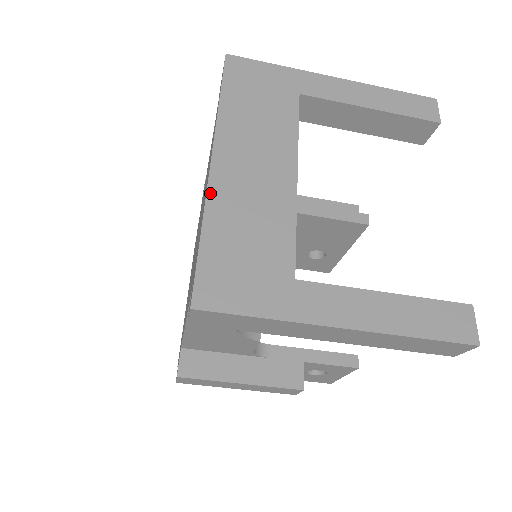
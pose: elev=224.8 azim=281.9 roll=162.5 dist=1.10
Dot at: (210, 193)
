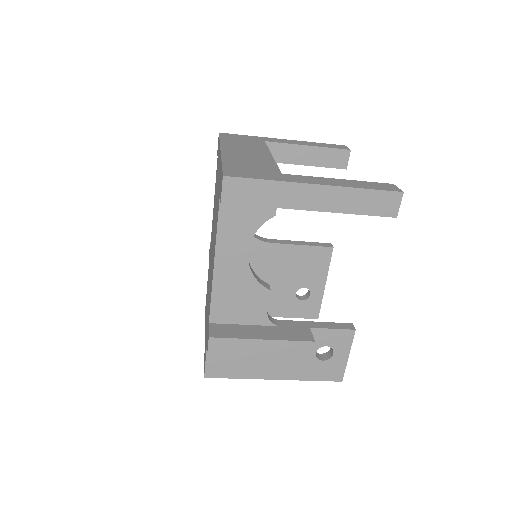
Dot at: (223, 156)
